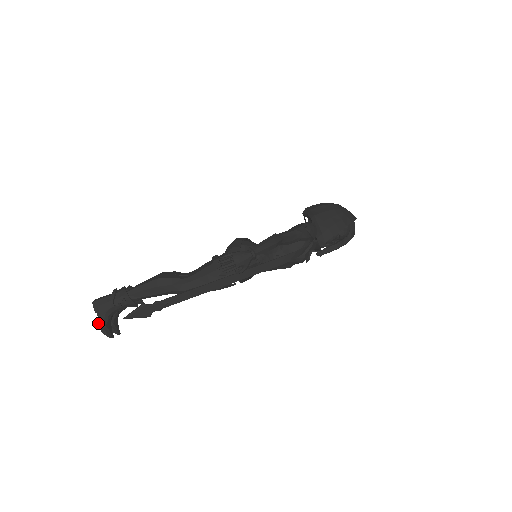
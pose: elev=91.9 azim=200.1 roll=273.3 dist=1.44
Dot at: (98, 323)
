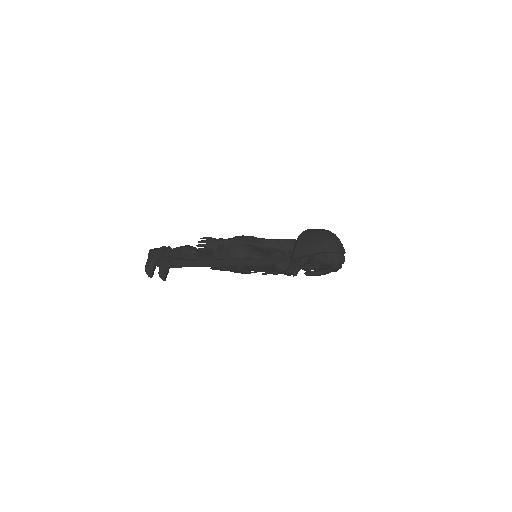
Dot at: (146, 264)
